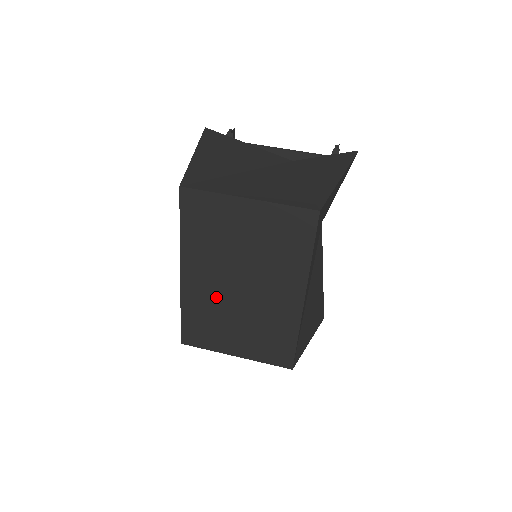
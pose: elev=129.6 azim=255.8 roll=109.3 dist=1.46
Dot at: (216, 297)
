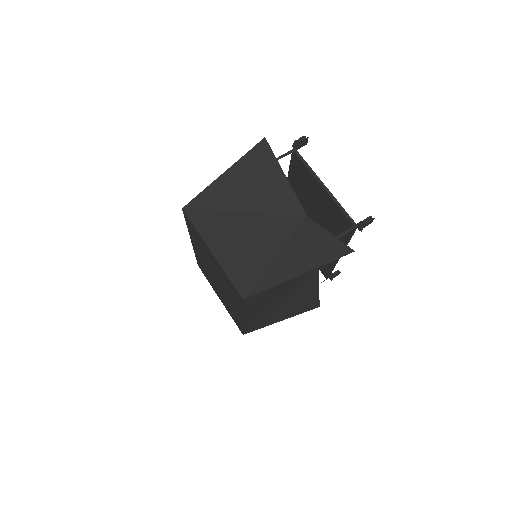
Dot at: (207, 269)
